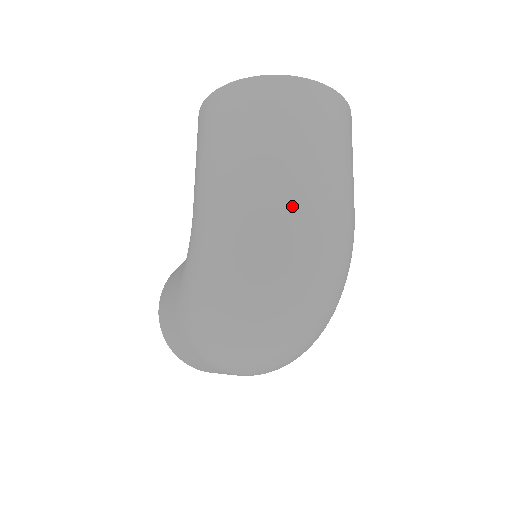
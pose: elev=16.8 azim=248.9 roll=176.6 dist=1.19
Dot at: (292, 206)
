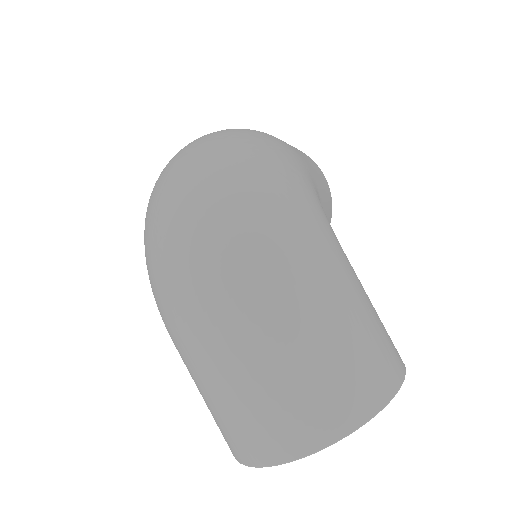
Dot at: occluded
